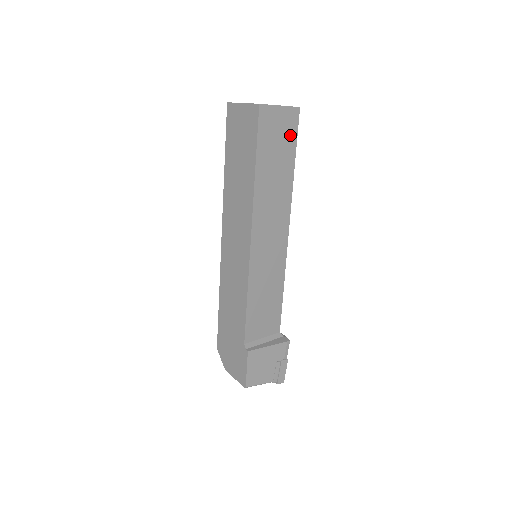
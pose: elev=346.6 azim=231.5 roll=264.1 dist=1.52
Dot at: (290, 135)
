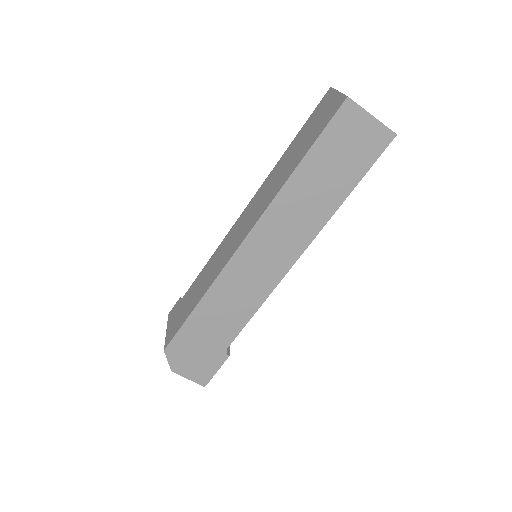
Dot at: occluded
